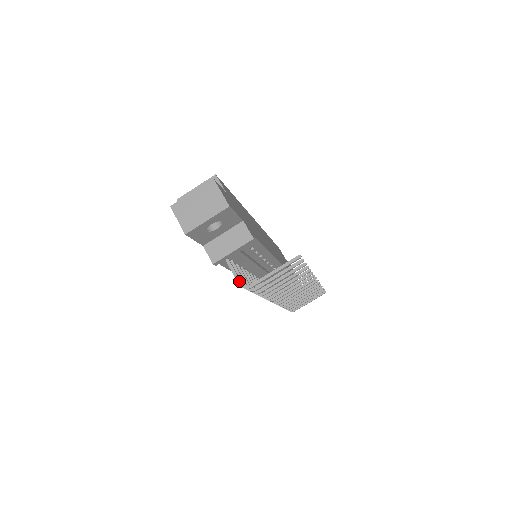
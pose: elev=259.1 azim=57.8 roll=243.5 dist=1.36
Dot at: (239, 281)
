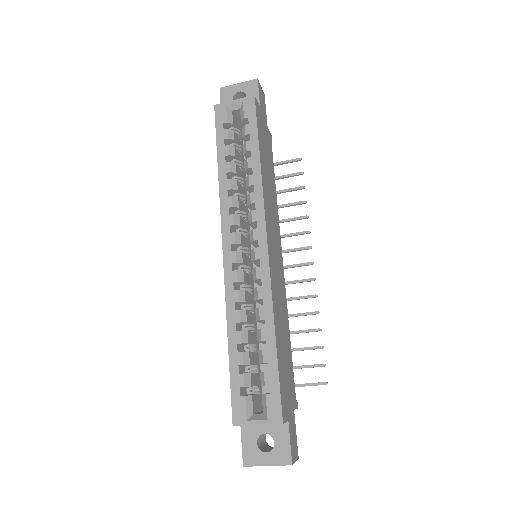
Dot at: occluded
